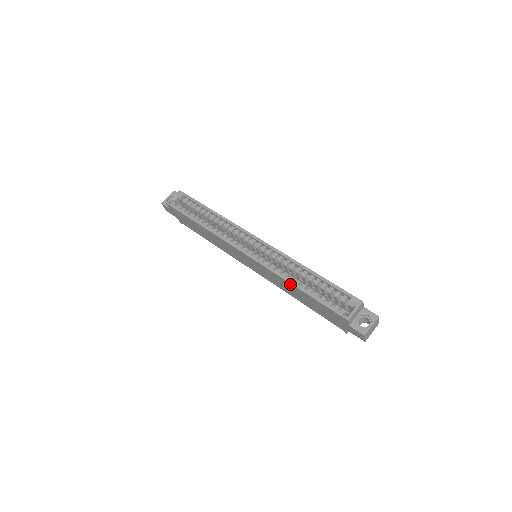
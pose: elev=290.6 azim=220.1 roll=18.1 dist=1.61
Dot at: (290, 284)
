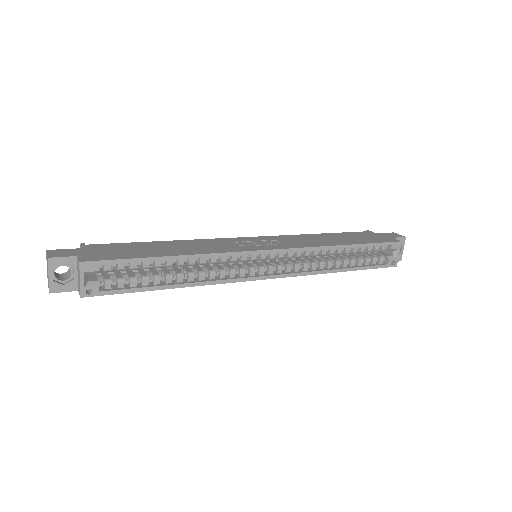
Dot at: (333, 272)
